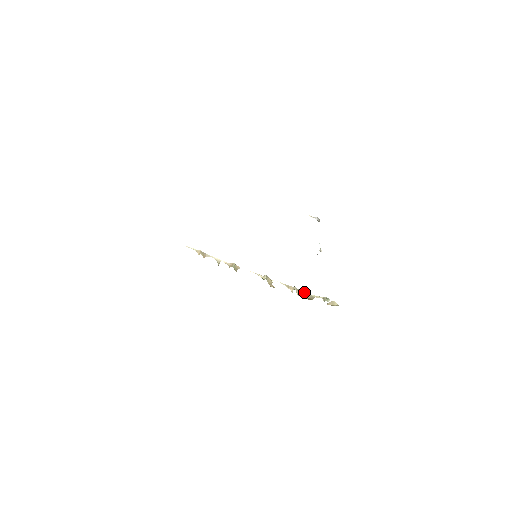
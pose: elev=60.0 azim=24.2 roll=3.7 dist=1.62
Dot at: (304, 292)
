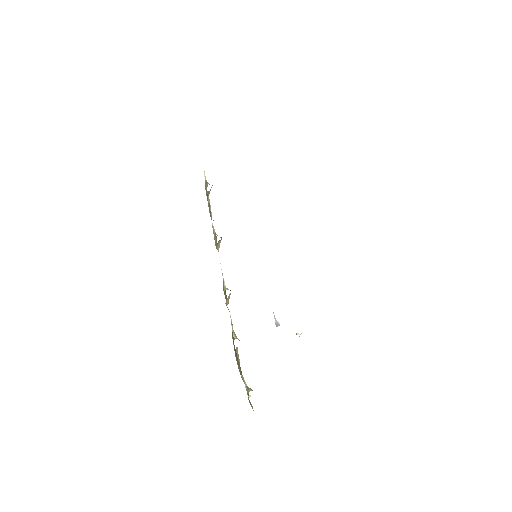
Dot at: occluded
